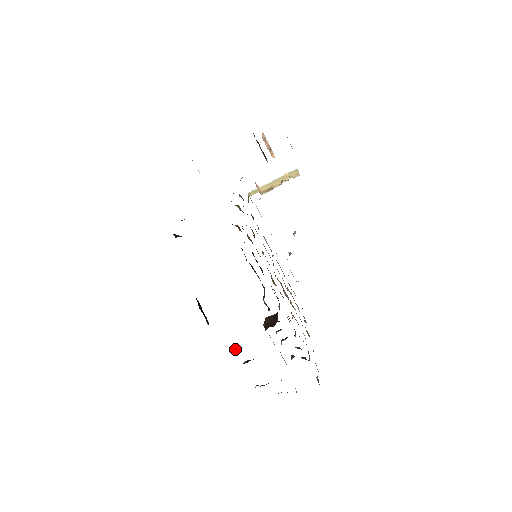
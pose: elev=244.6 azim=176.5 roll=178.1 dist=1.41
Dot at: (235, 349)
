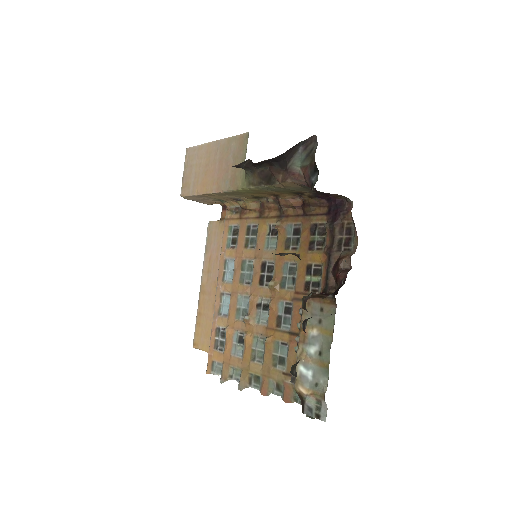
Dot at: occluded
